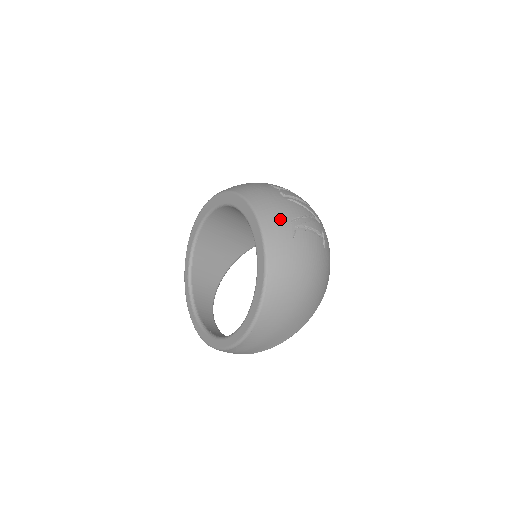
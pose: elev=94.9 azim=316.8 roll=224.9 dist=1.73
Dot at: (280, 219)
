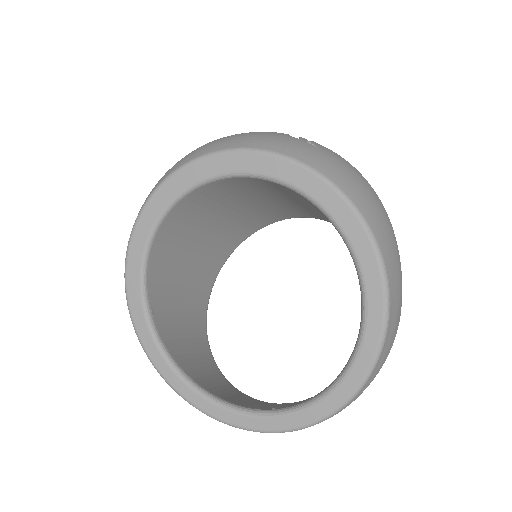
Dot at: (280, 138)
